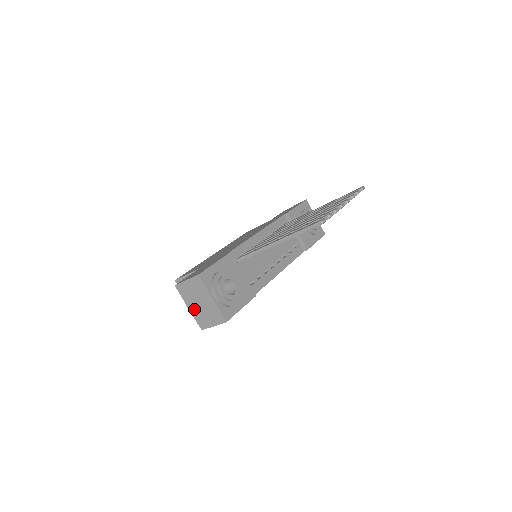
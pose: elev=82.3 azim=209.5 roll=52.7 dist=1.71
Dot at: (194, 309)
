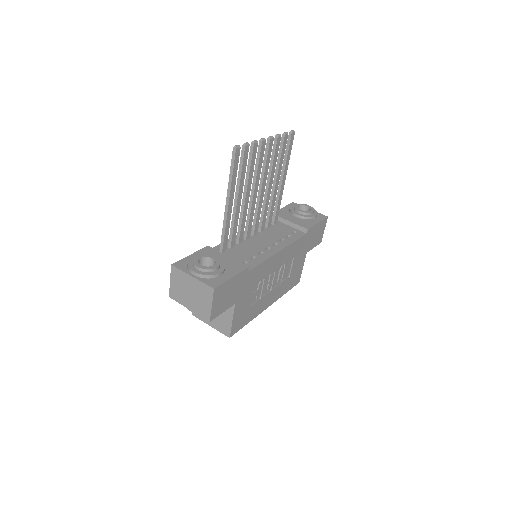
Dot at: (192, 305)
